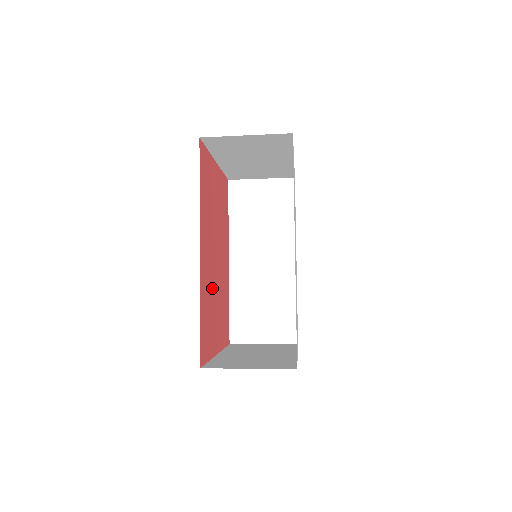
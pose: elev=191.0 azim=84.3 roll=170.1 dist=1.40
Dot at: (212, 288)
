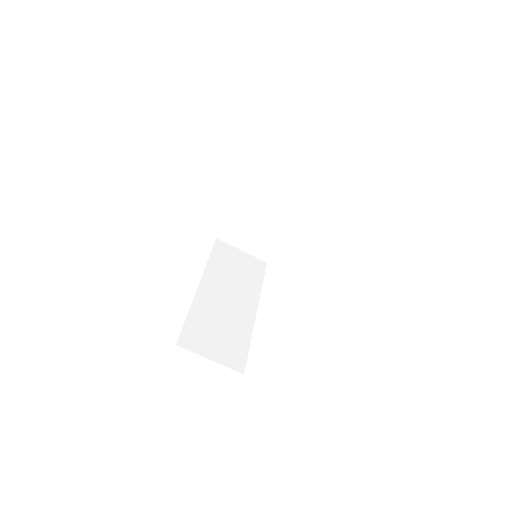
Dot at: occluded
